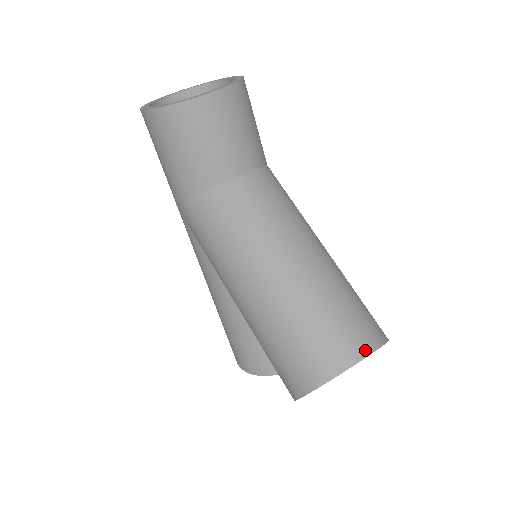
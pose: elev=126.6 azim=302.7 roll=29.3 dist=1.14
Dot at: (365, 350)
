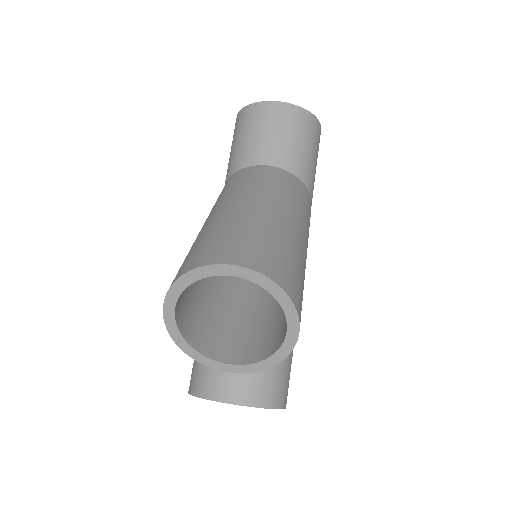
Dot at: (245, 263)
